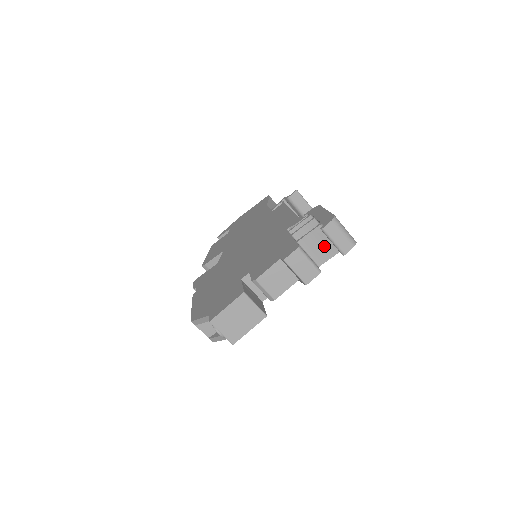
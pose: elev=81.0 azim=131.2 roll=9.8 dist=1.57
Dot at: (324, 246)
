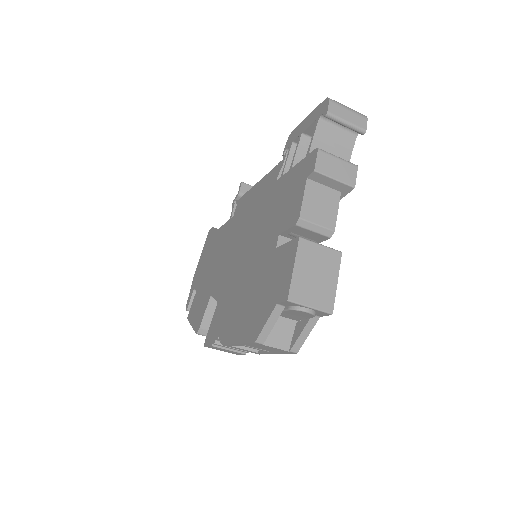
Dot at: (337, 143)
